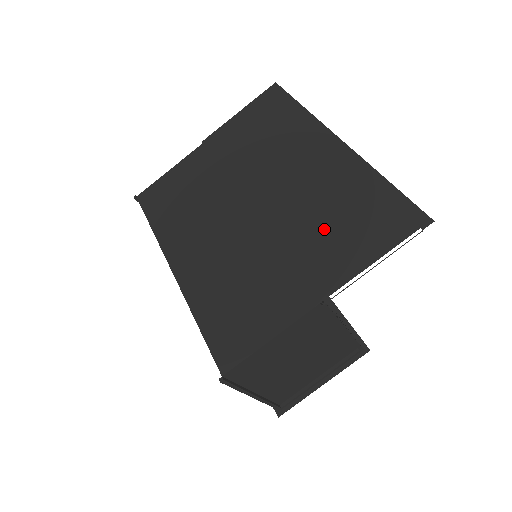
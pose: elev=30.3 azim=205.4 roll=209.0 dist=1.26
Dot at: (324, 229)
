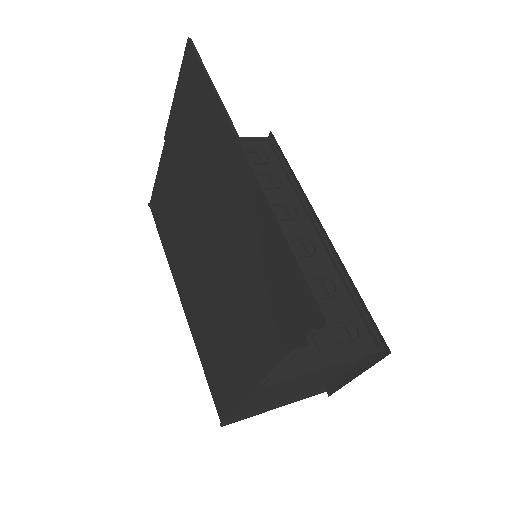
Dot at: (249, 294)
